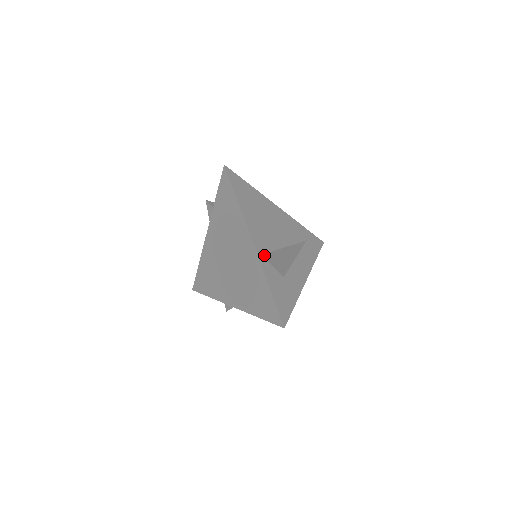
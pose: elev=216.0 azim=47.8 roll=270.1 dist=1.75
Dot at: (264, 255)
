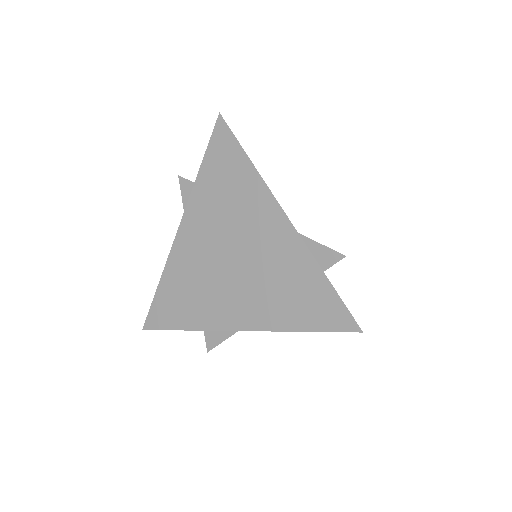
Dot at: (300, 234)
